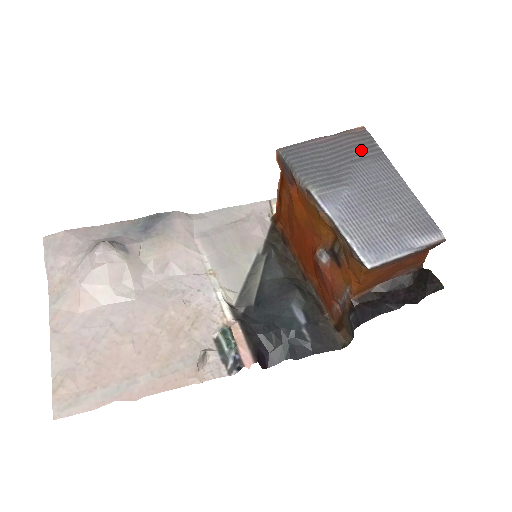
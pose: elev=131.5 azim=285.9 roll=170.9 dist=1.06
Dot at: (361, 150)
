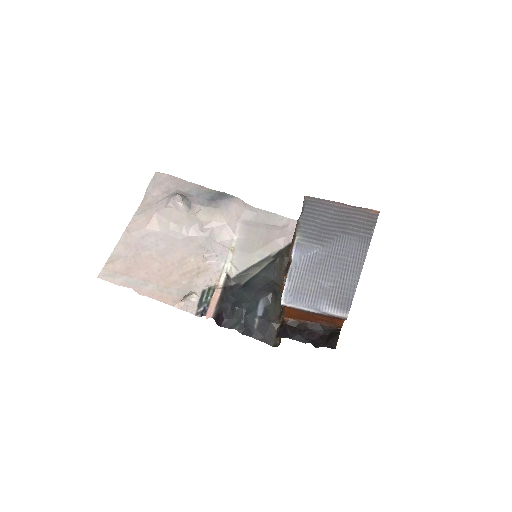
Dot at: (358, 228)
